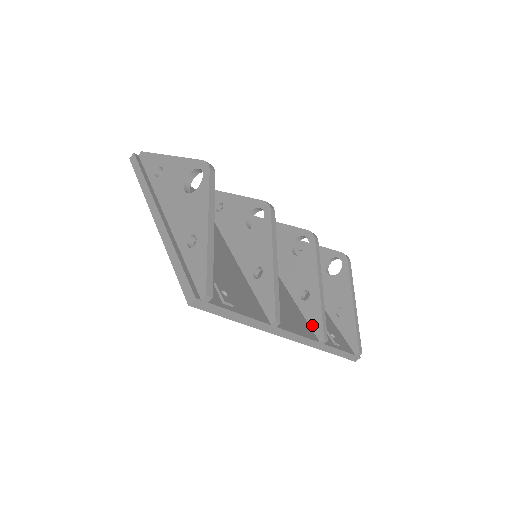
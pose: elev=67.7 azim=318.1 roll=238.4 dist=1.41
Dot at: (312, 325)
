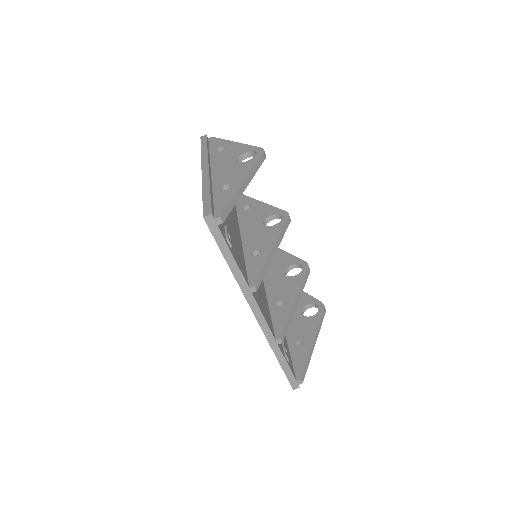
Dot at: (275, 326)
